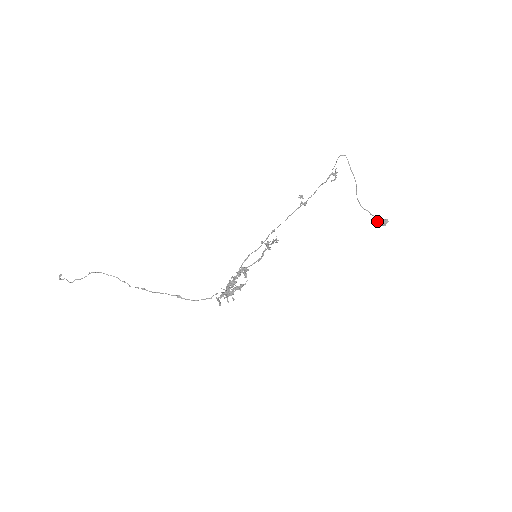
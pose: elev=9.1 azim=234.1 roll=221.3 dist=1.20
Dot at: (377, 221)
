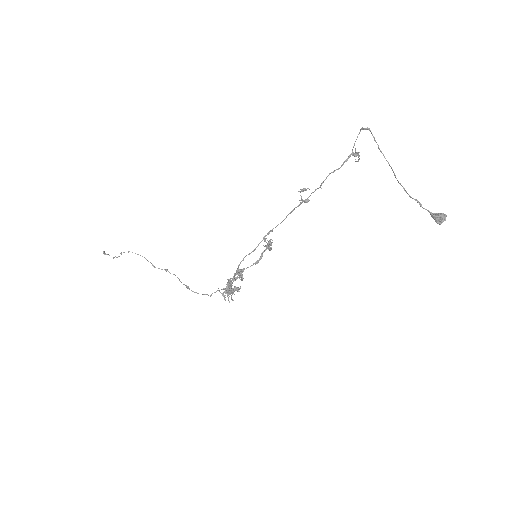
Dot at: (431, 215)
